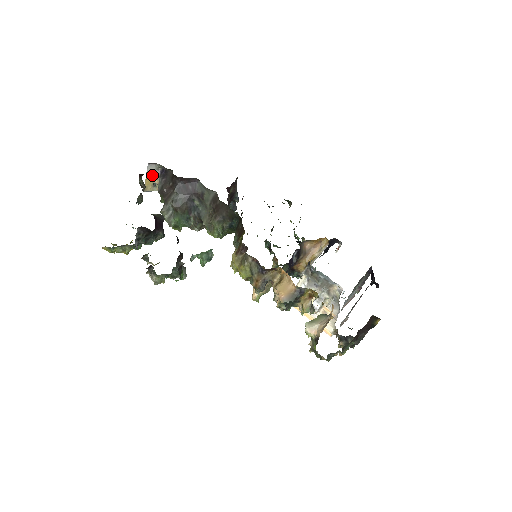
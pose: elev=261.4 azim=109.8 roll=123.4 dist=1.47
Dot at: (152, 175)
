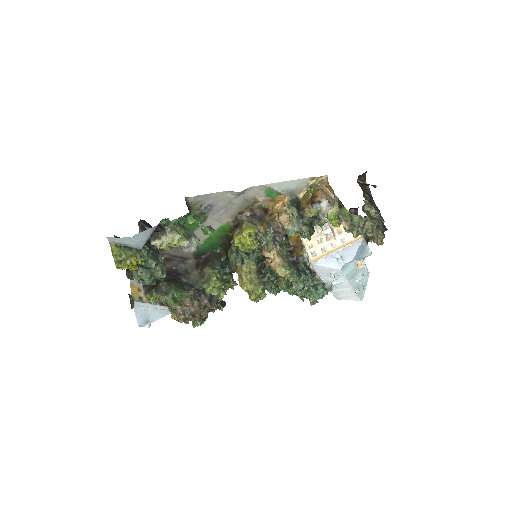
Dot at: (136, 288)
